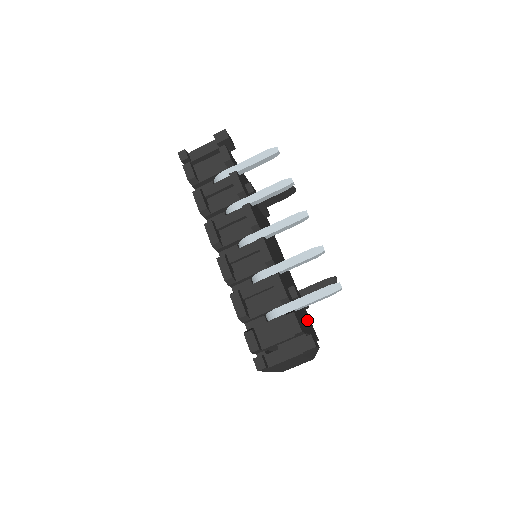
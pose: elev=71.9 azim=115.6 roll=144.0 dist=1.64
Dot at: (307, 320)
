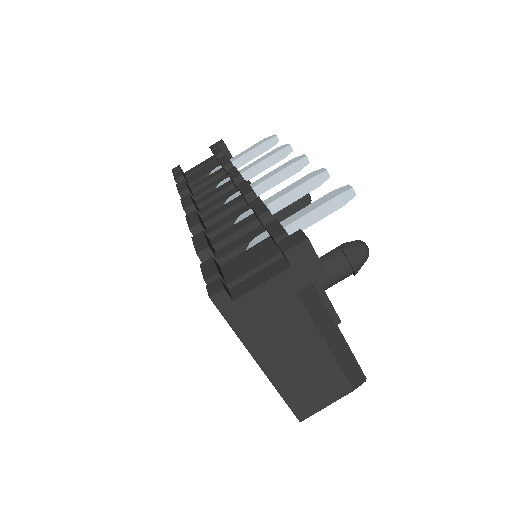
Dot at: occluded
